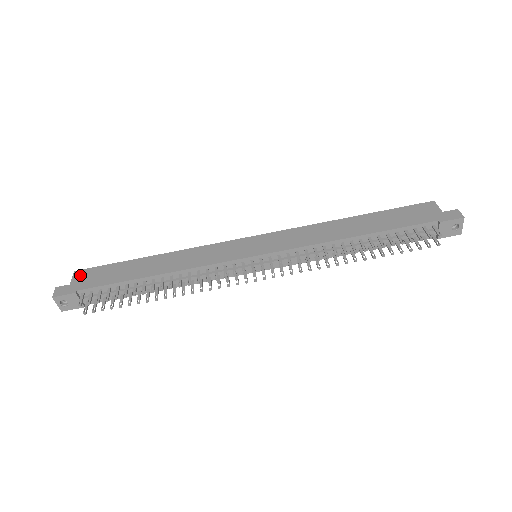
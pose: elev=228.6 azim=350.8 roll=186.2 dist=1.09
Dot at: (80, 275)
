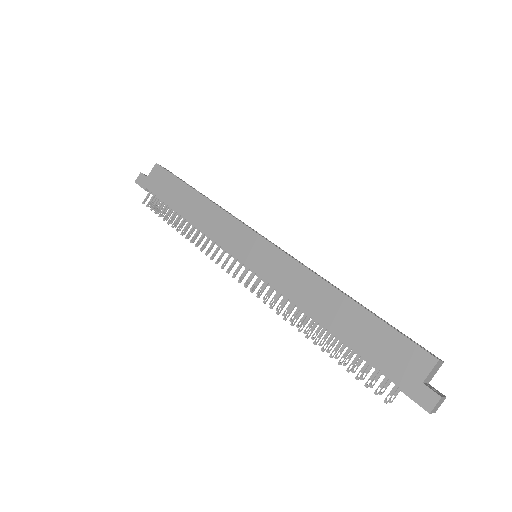
Dot at: (156, 172)
